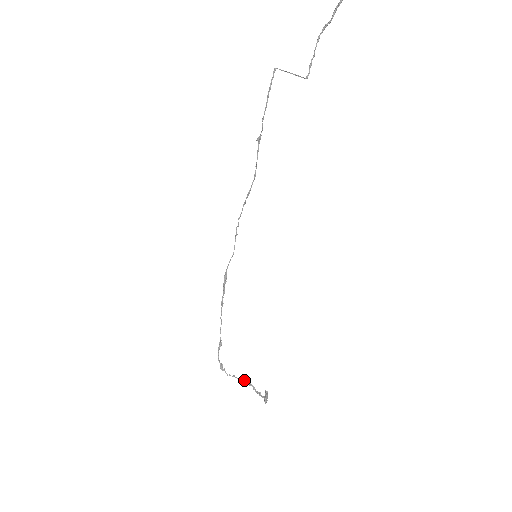
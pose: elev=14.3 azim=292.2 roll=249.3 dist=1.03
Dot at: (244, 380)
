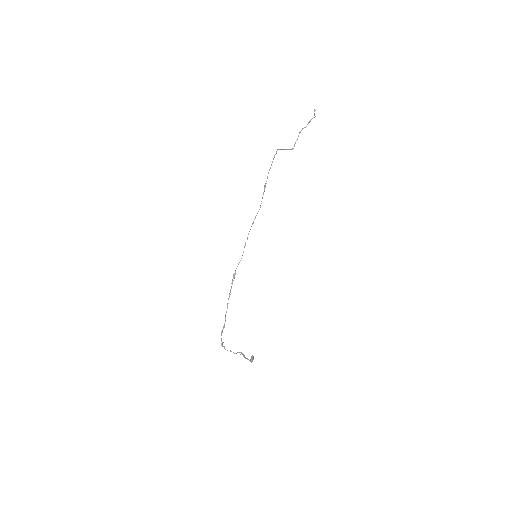
Dot at: (237, 352)
